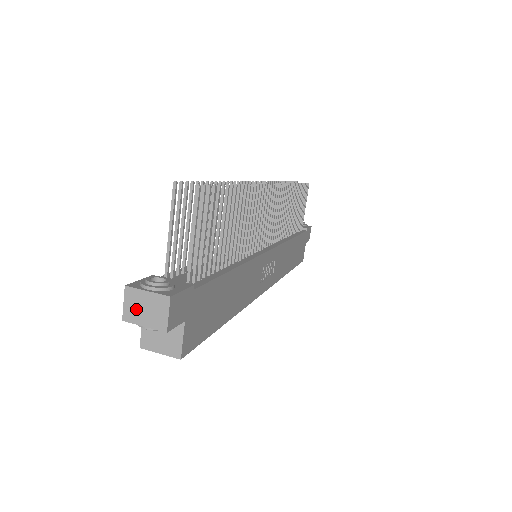
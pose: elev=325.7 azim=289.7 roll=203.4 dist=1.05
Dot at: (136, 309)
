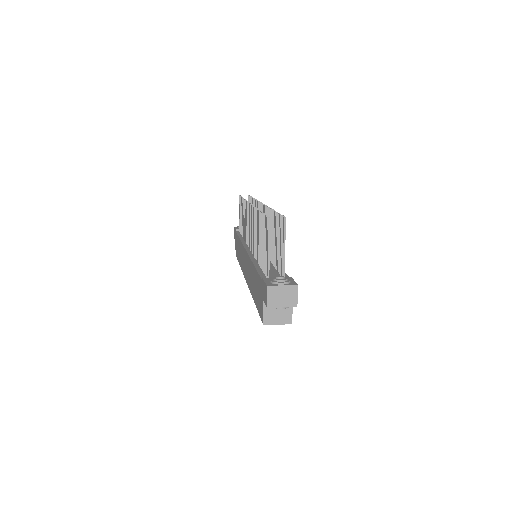
Dot at: (276, 298)
